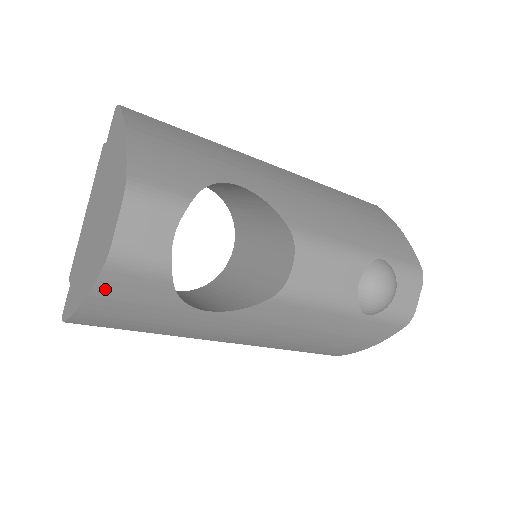
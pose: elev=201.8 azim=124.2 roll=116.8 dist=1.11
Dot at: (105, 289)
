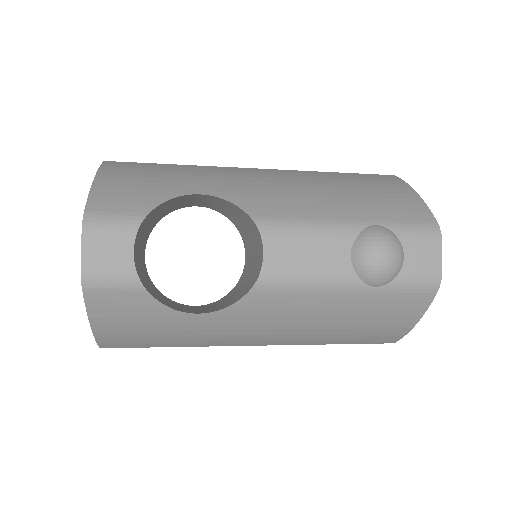
Dot at: (97, 309)
